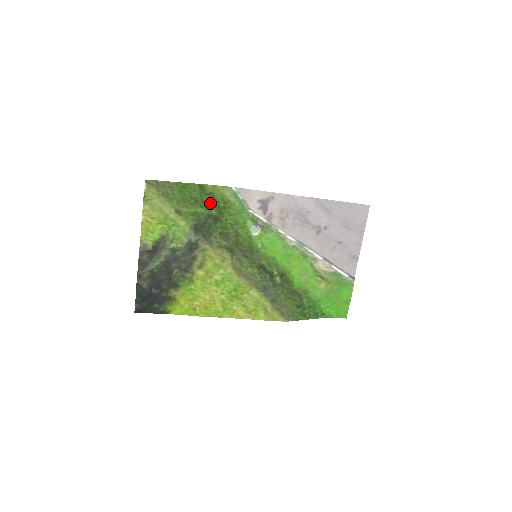
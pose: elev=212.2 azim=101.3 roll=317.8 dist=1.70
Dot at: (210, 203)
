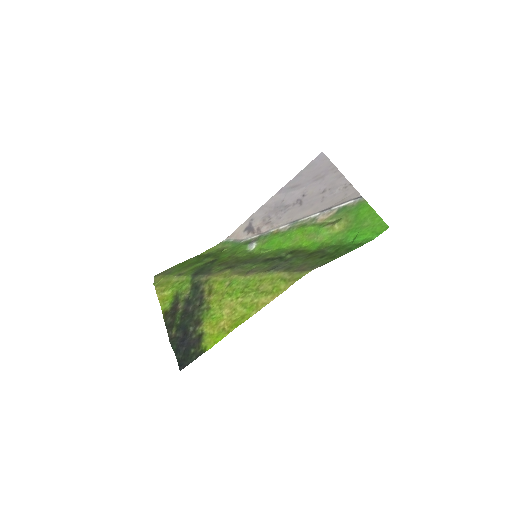
Dot at: (207, 258)
